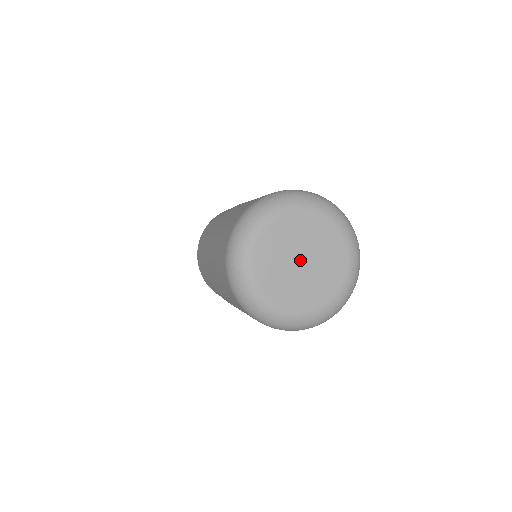
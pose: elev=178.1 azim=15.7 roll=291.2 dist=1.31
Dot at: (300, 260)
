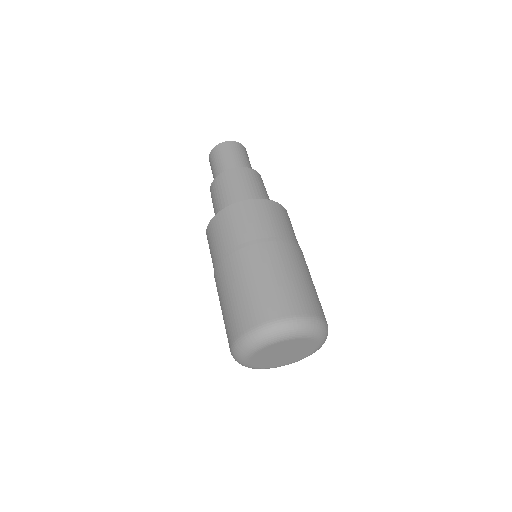
Dot at: (283, 353)
